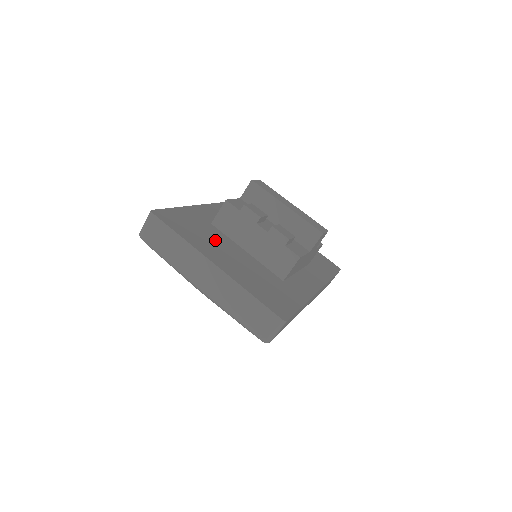
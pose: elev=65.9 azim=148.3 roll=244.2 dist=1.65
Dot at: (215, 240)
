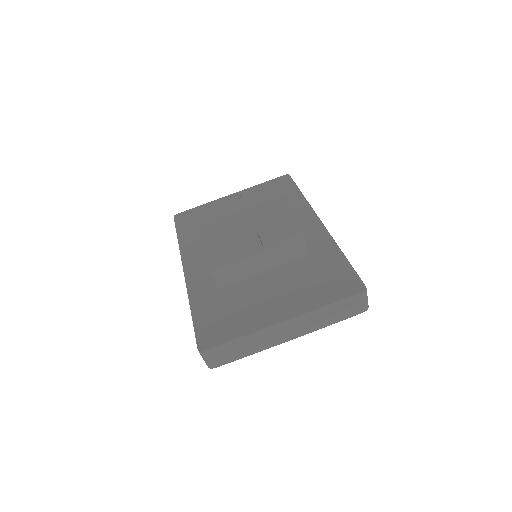
Dot at: (246, 300)
